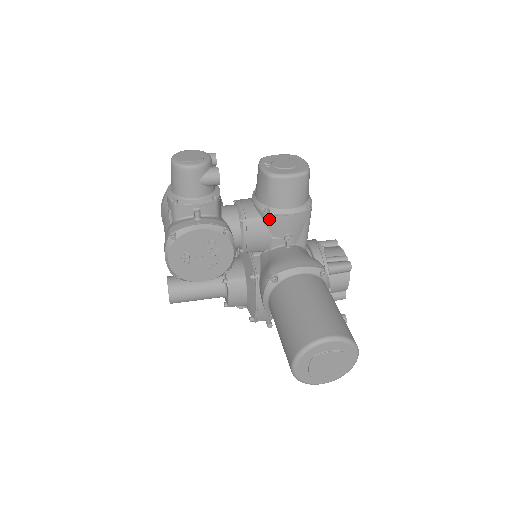
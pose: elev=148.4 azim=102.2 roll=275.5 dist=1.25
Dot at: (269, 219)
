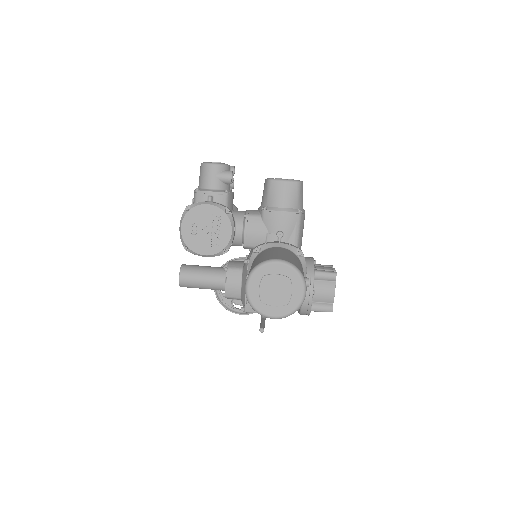
Dot at: (266, 215)
